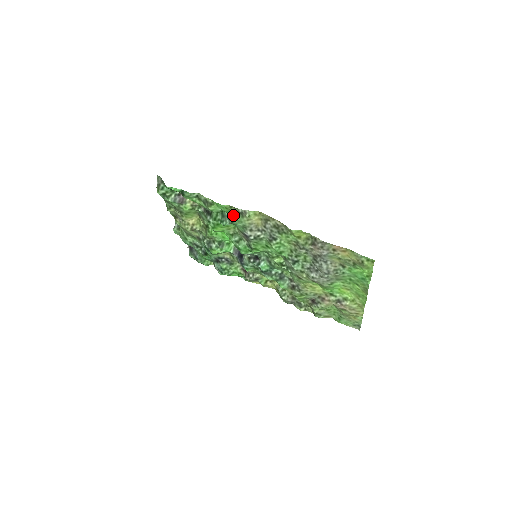
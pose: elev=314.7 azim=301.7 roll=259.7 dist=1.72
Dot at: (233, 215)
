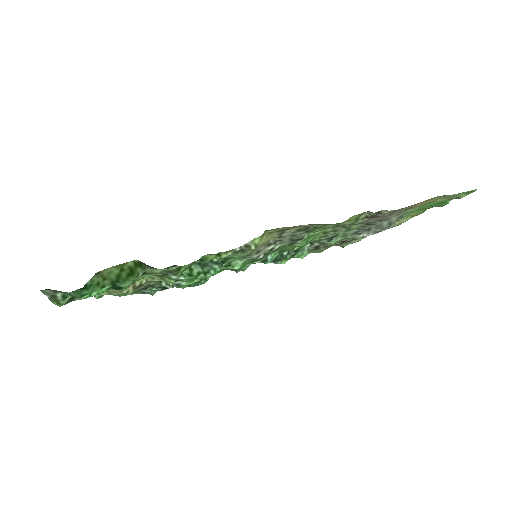
Dot at: occluded
